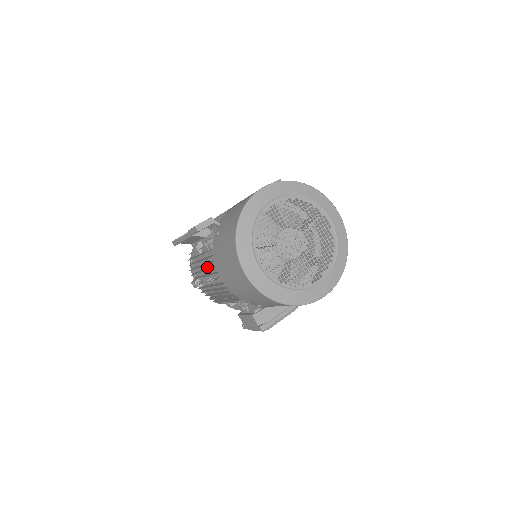
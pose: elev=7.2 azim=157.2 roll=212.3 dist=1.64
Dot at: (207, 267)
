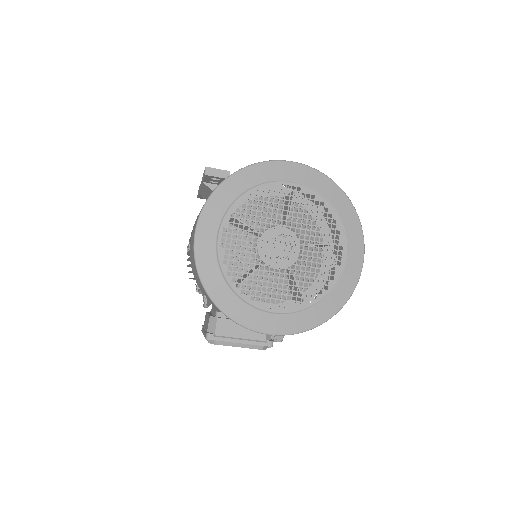
Dot at: occluded
